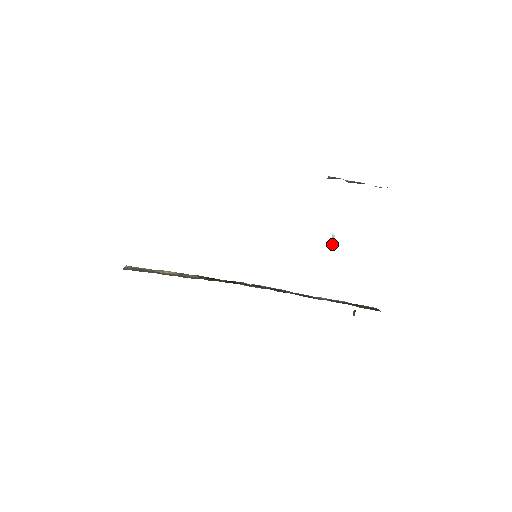
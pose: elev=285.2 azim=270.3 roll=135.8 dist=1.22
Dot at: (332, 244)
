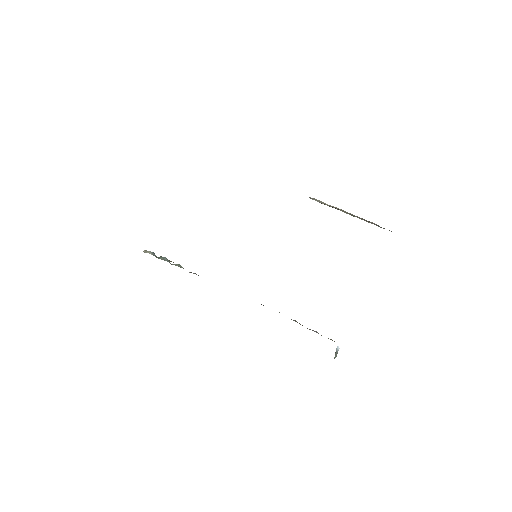
Dot at: occluded
